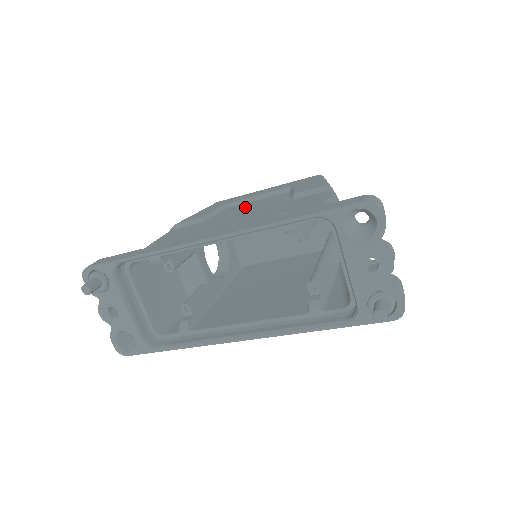
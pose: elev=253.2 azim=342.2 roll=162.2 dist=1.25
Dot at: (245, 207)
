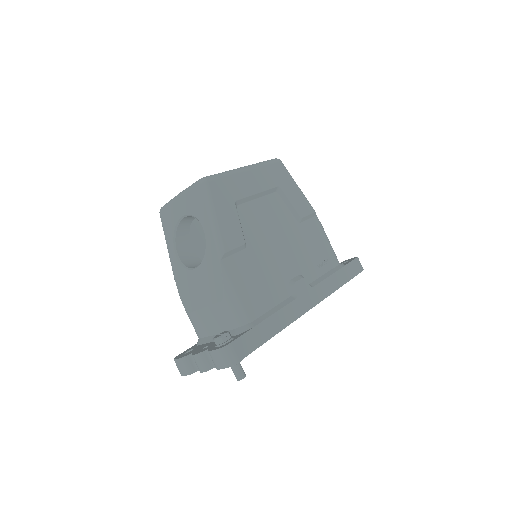
Dot at: (263, 219)
